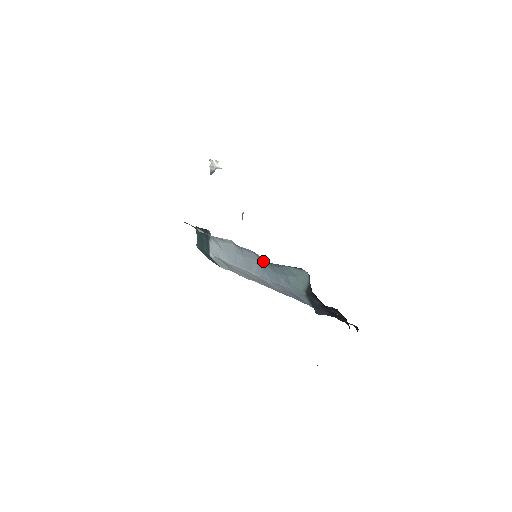
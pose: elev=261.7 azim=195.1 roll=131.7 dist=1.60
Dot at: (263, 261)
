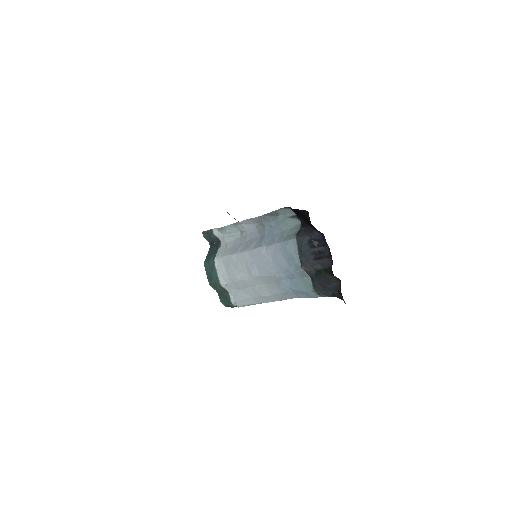
Dot at: (263, 230)
